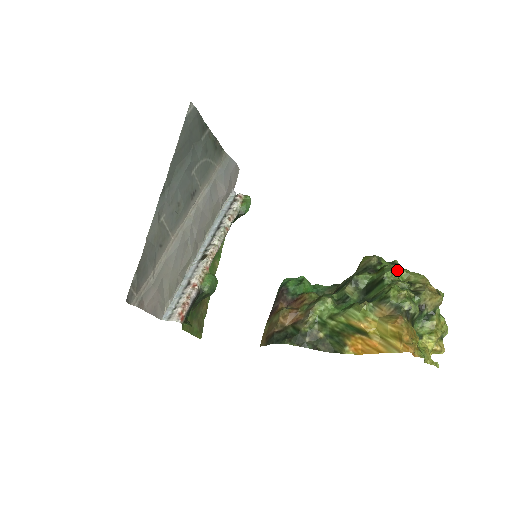
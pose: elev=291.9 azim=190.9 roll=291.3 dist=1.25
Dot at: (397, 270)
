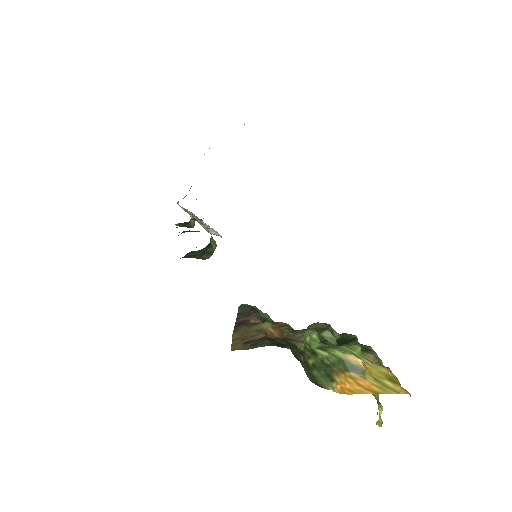
Dot at: occluded
